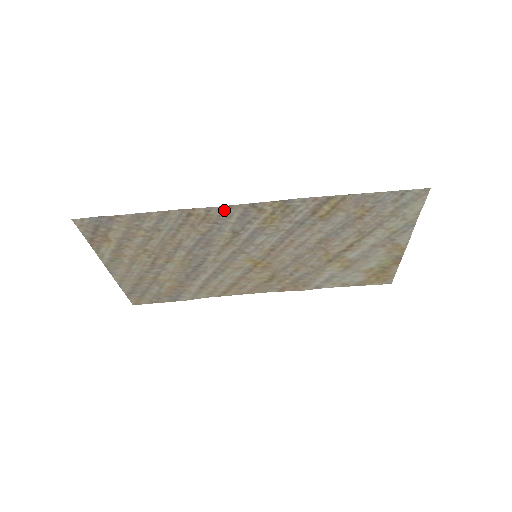
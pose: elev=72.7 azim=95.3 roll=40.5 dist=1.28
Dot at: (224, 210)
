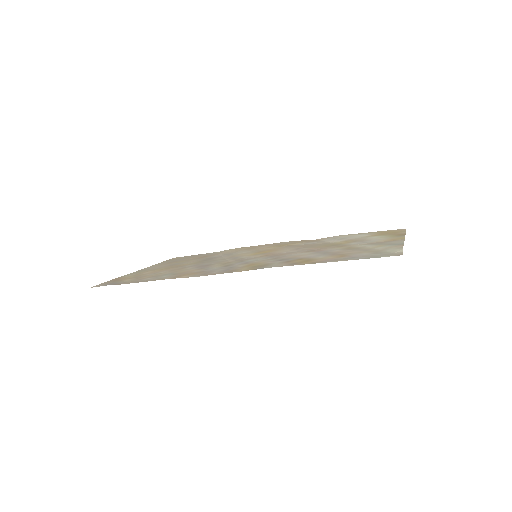
Dot at: (205, 274)
